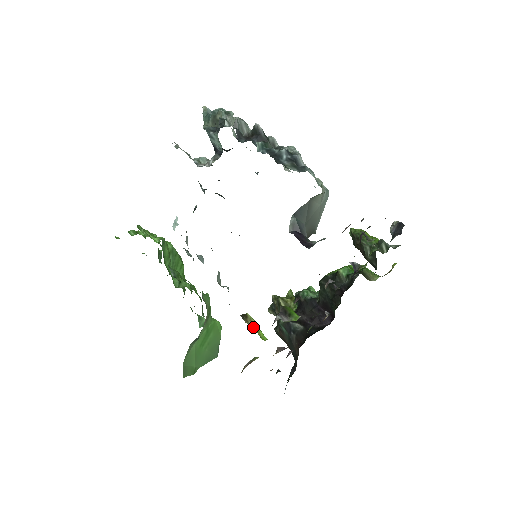
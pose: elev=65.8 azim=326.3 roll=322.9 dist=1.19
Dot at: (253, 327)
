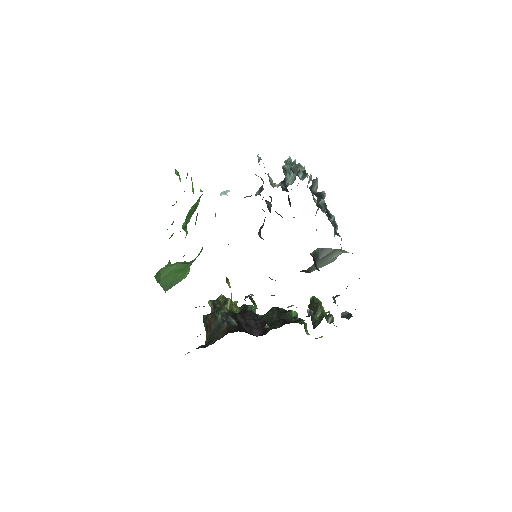
Dot at: occluded
